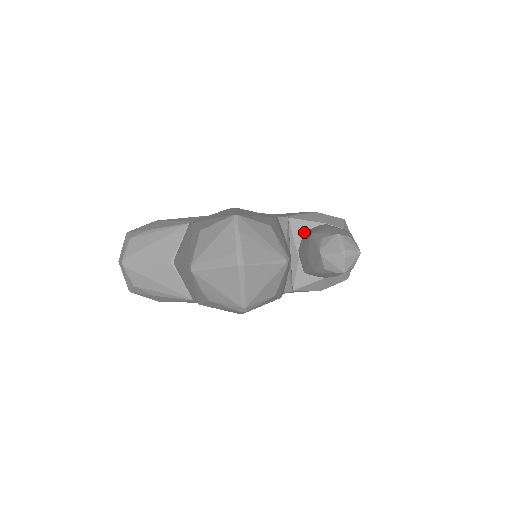
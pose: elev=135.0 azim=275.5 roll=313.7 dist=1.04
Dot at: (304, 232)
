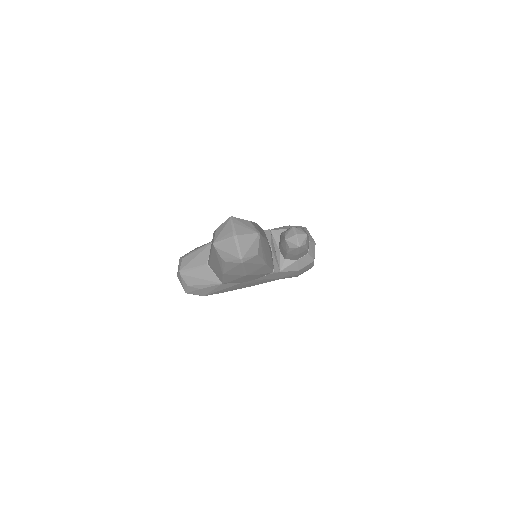
Dot at: (280, 236)
